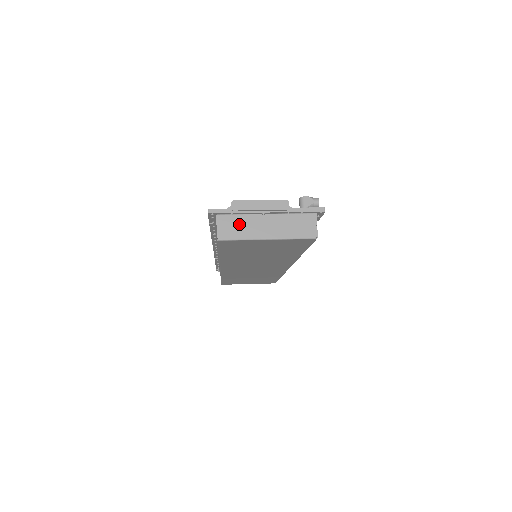
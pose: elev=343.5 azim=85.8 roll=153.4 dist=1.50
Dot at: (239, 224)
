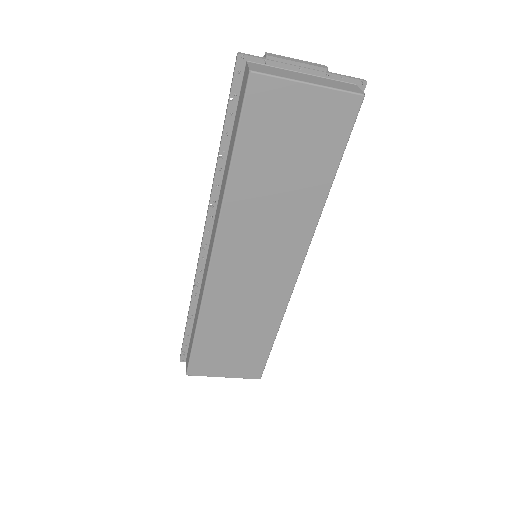
Dot at: (274, 70)
